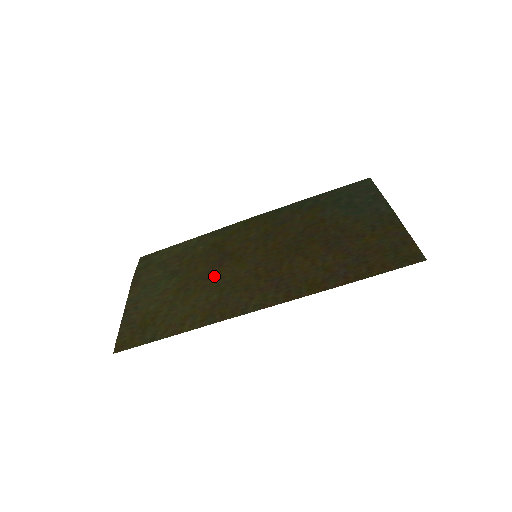
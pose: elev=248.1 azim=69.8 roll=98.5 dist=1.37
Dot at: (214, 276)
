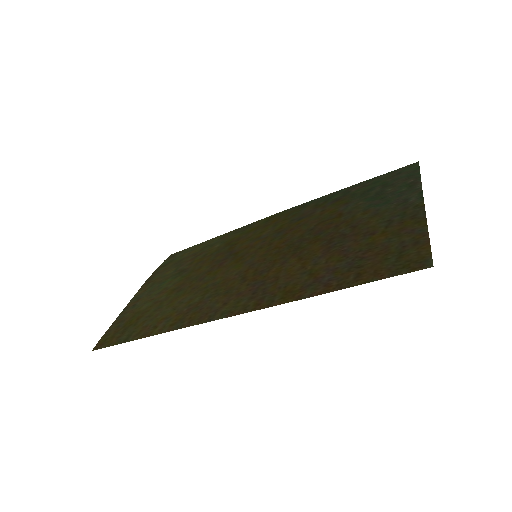
Dot at: (209, 277)
